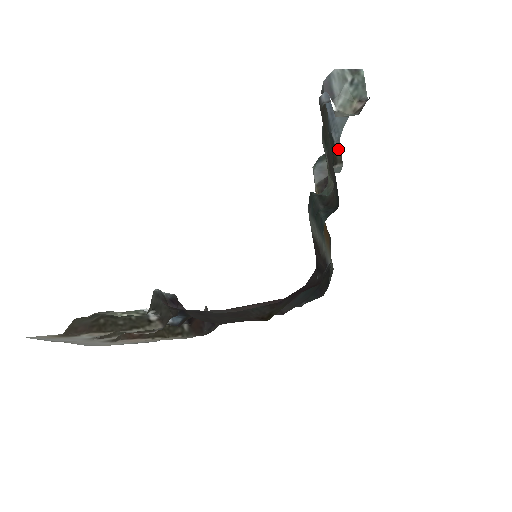
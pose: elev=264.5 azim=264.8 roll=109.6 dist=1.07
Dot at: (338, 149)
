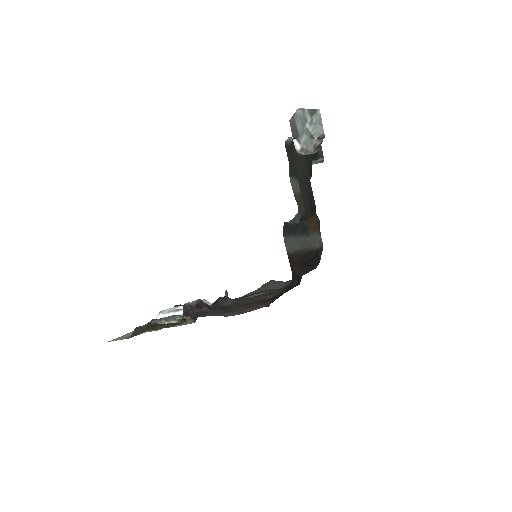
Dot at: occluded
